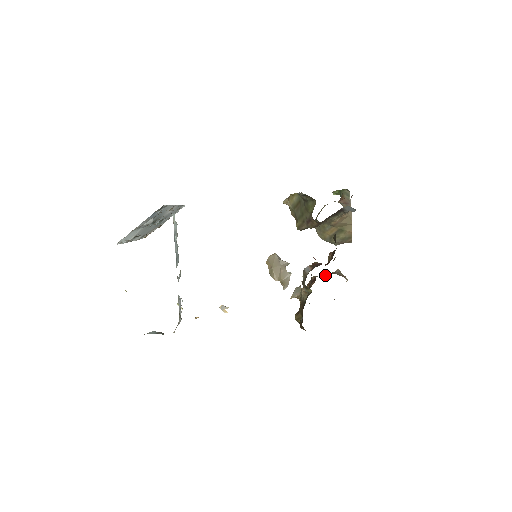
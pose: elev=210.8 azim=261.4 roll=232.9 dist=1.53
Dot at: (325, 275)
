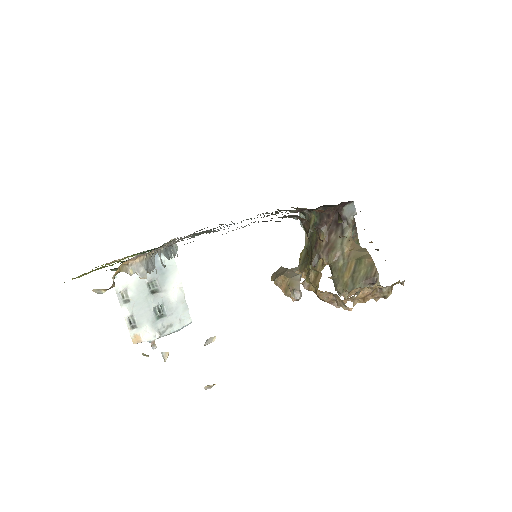
Dot at: occluded
